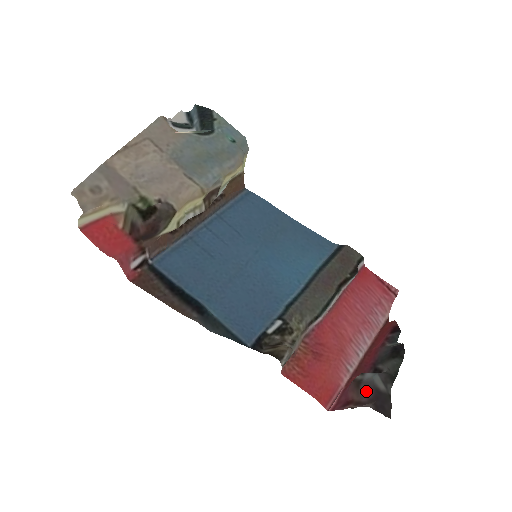
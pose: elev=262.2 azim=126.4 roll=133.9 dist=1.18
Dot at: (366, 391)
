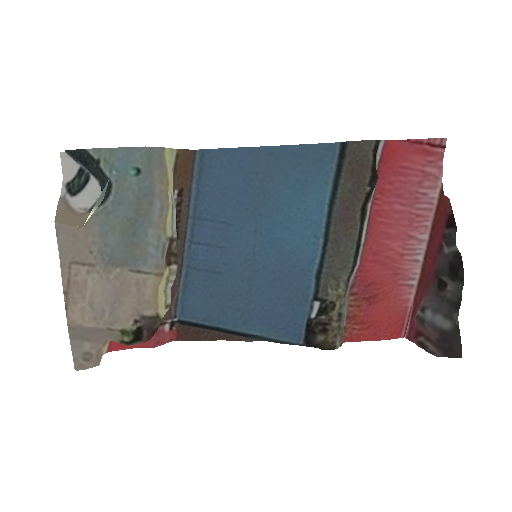
Dot at: (431, 330)
